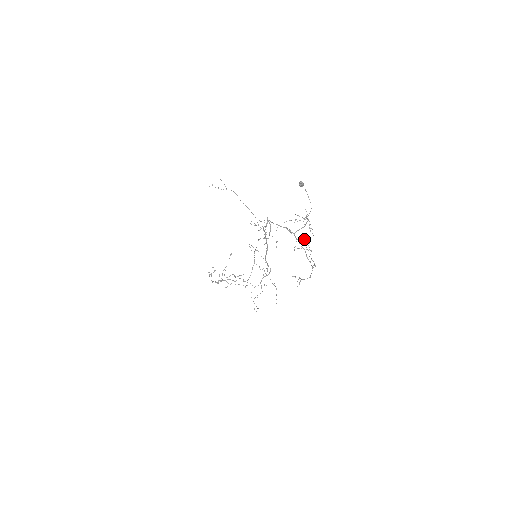
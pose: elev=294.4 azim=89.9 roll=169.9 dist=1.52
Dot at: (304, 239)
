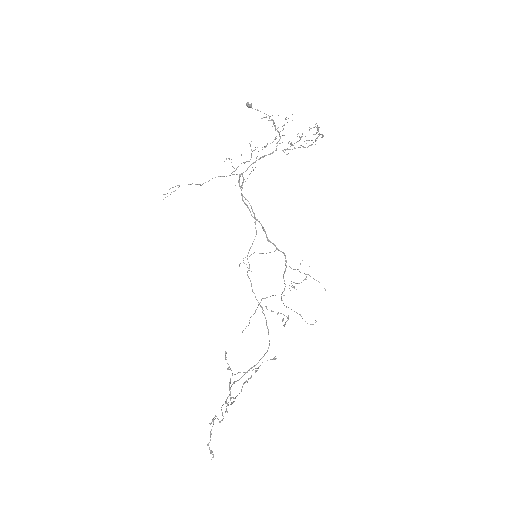
Dot at: (288, 142)
